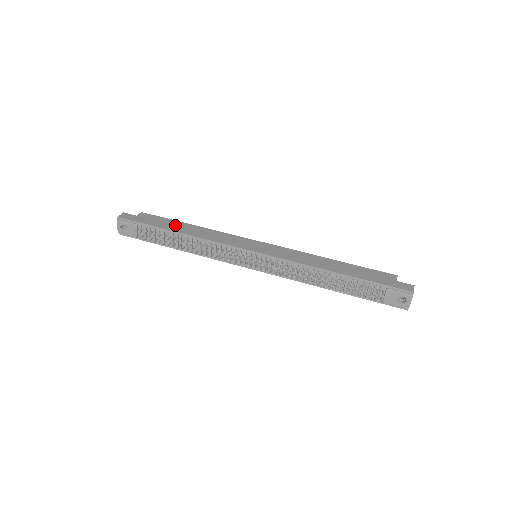
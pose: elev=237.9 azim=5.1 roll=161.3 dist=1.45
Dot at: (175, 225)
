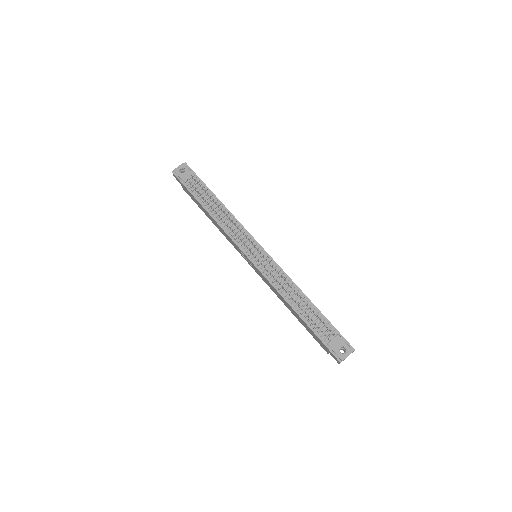
Dot at: occluded
